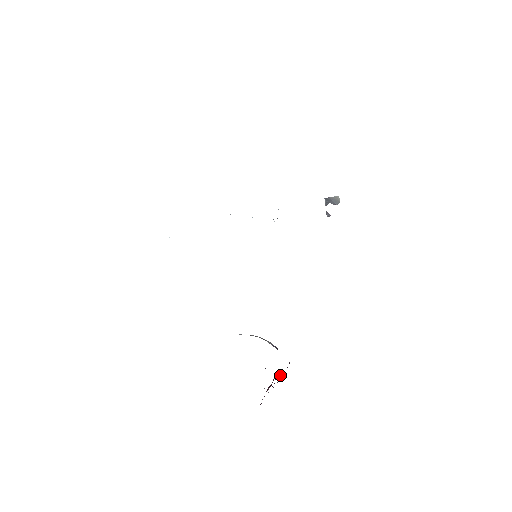
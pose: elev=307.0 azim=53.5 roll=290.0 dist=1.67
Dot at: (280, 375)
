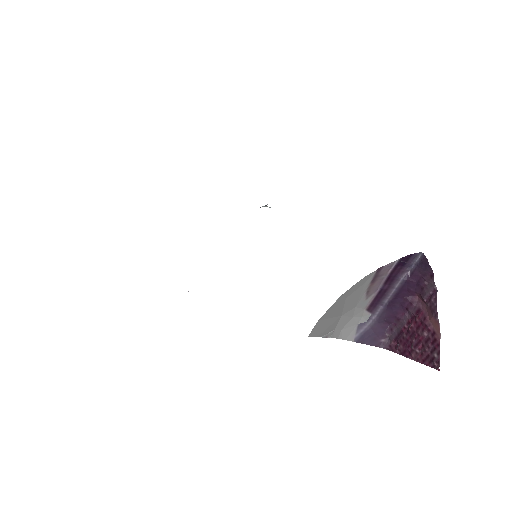
Dot at: (406, 332)
